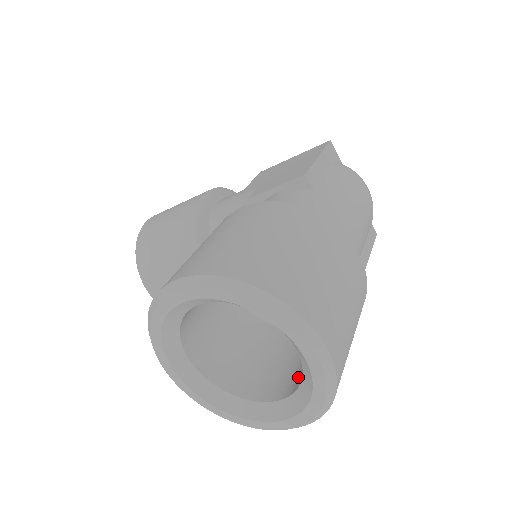
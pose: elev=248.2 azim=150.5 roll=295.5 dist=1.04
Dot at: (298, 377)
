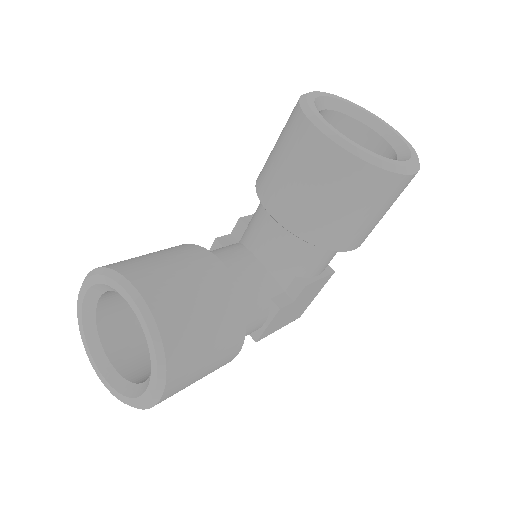
Dot at: occluded
